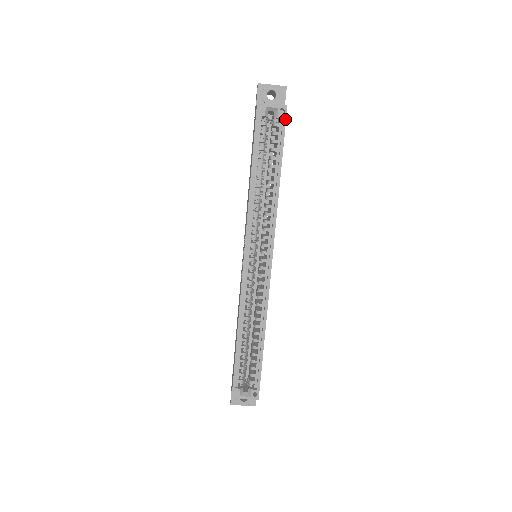
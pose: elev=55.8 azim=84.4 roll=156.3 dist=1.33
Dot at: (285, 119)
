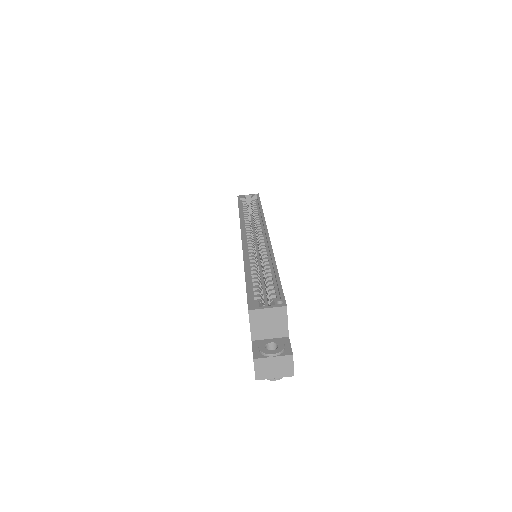
Dot at: (258, 196)
